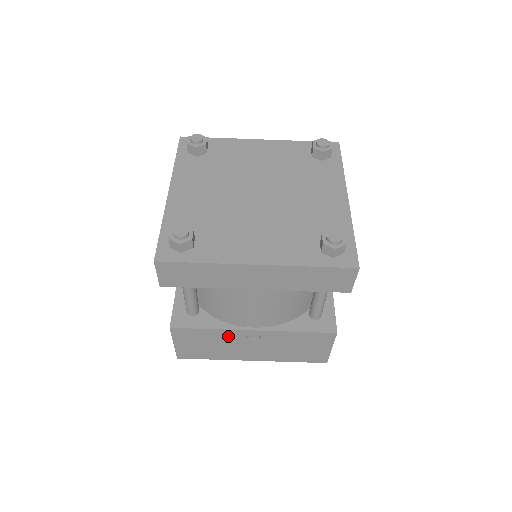
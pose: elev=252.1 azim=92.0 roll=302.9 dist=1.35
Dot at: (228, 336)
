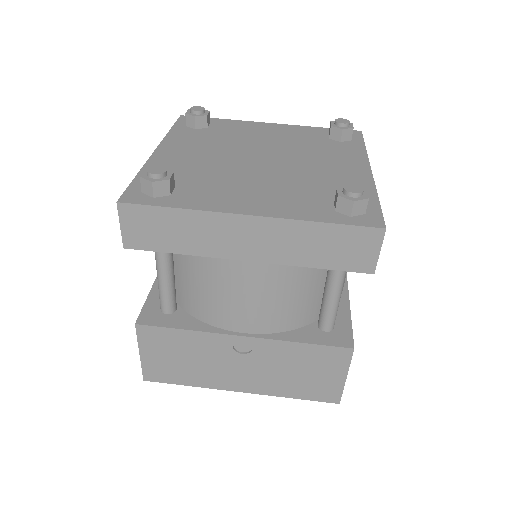
Dot at: (210, 344)
